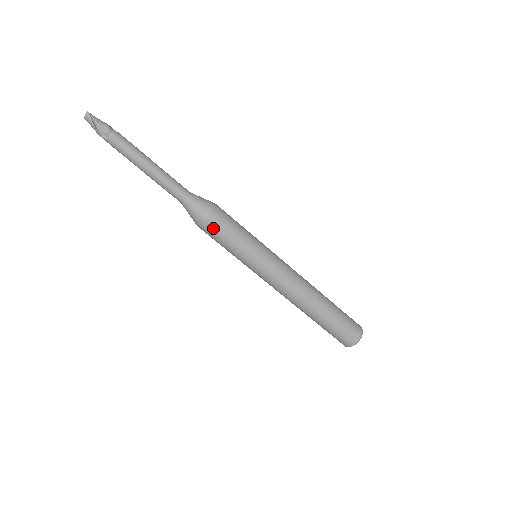
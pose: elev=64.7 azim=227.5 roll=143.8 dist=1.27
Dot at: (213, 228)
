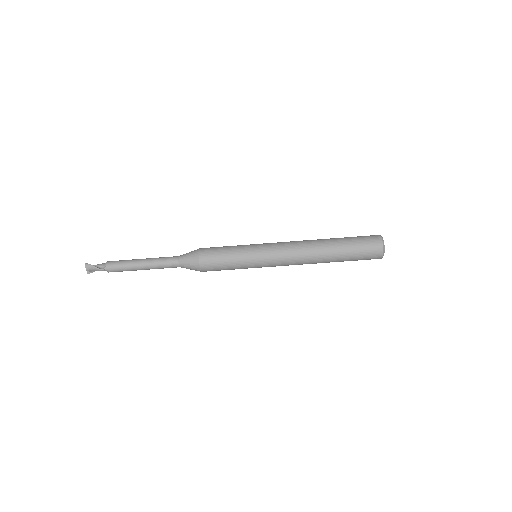
Dot at: (208, 255)
